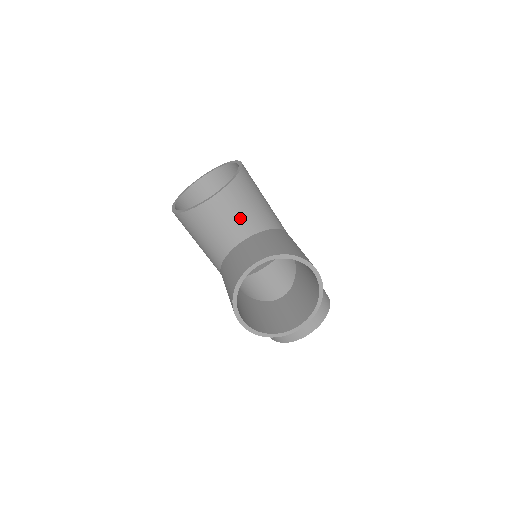
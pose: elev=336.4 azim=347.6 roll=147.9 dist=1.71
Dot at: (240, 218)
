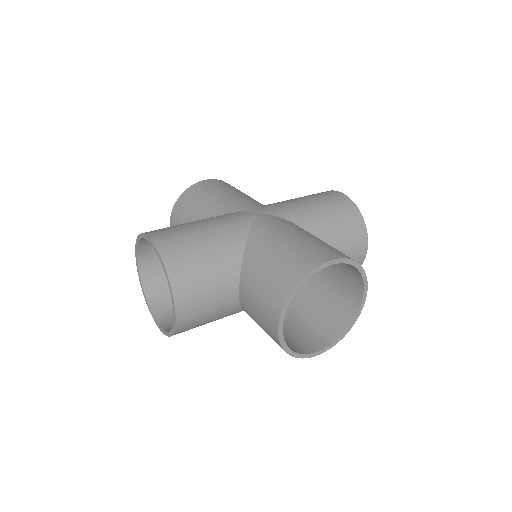
Dot at: (214, 287)
